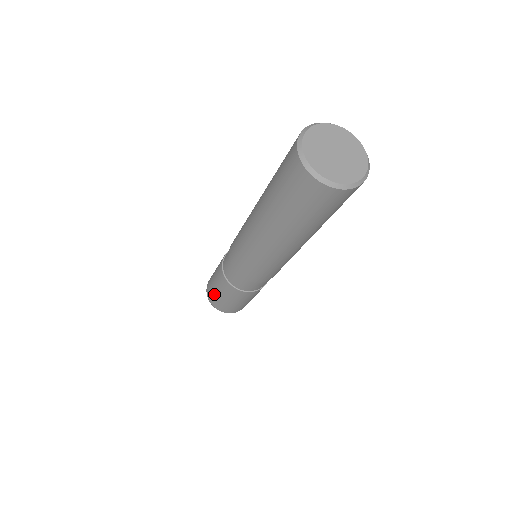
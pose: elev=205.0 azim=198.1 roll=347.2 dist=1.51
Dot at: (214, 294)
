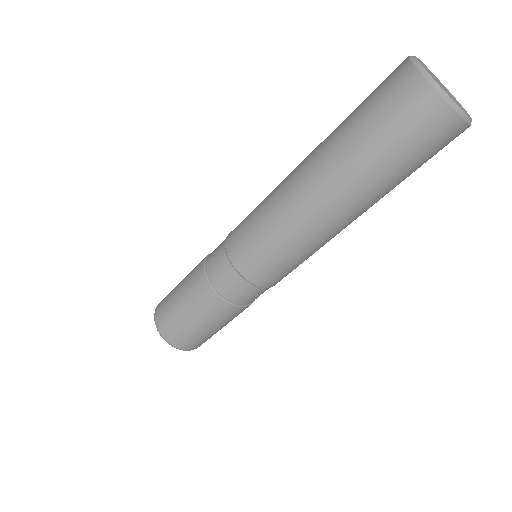
Dot at: (170, 306)
